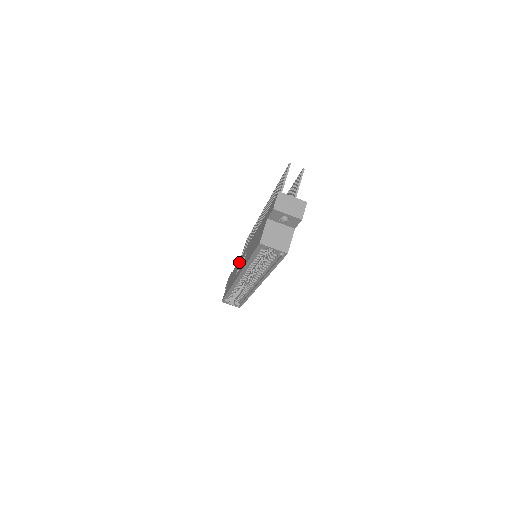
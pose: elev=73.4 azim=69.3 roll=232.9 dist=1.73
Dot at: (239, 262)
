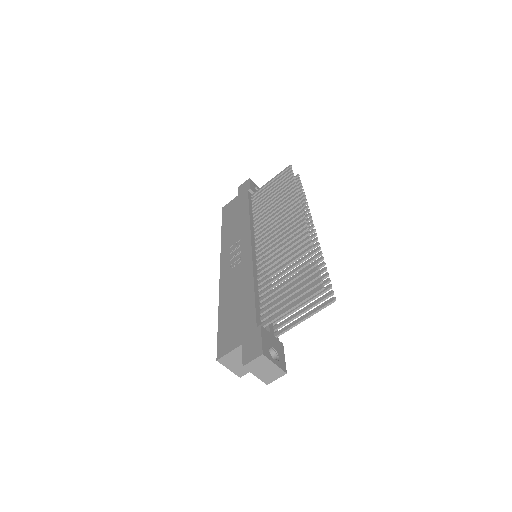
Dot at: (243, 231)
